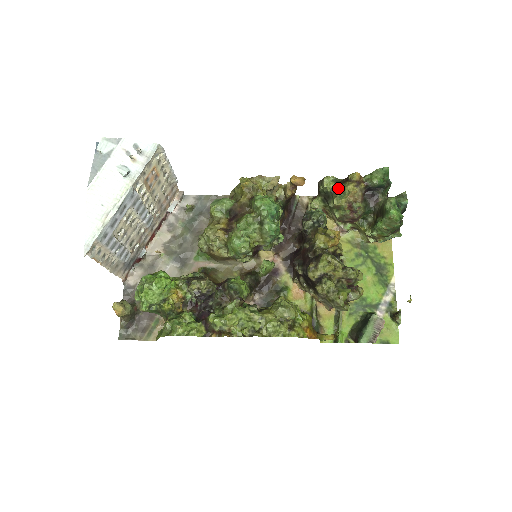
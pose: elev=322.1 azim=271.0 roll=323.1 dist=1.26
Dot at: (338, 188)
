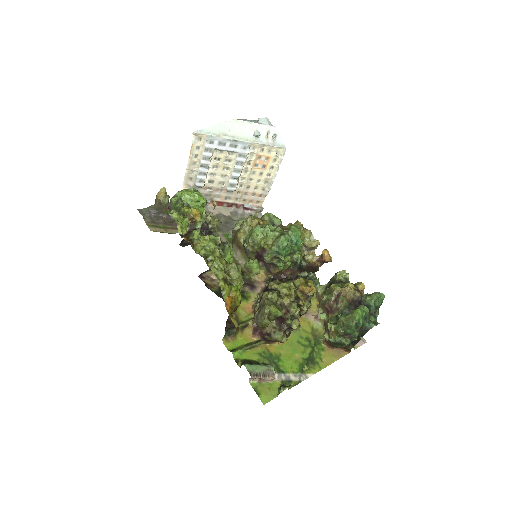
Dot at: (343, 282)
